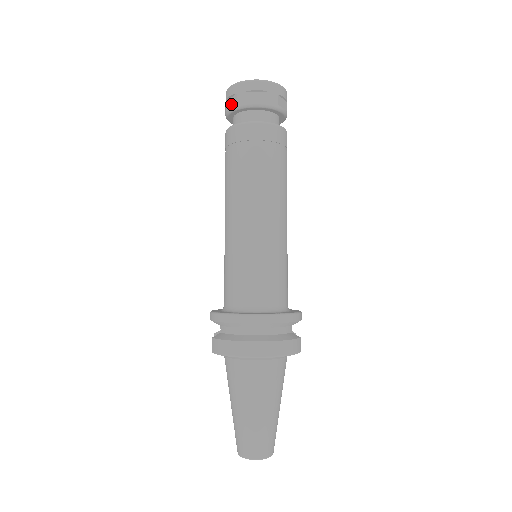
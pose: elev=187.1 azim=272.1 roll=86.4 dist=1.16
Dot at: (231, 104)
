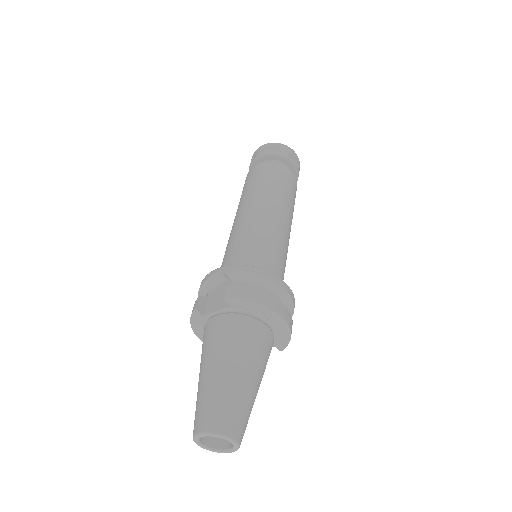
Dot at: (273, 151)
